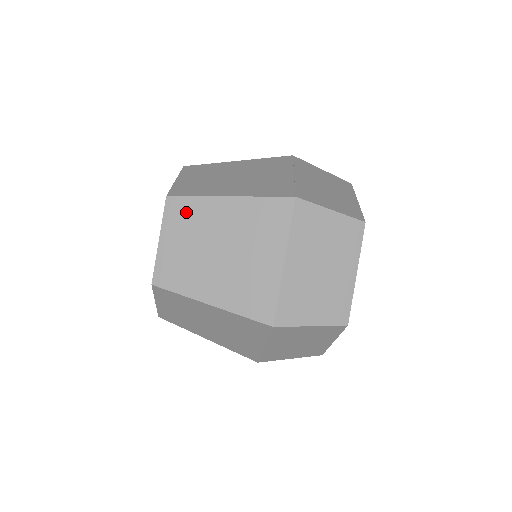
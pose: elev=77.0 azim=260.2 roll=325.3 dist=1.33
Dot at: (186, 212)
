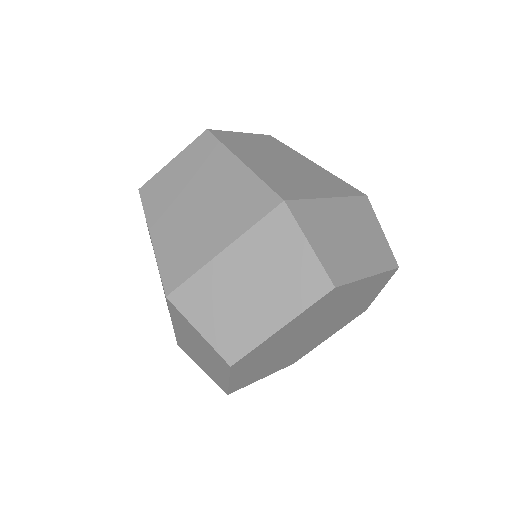
Dot at: (206, 151)
